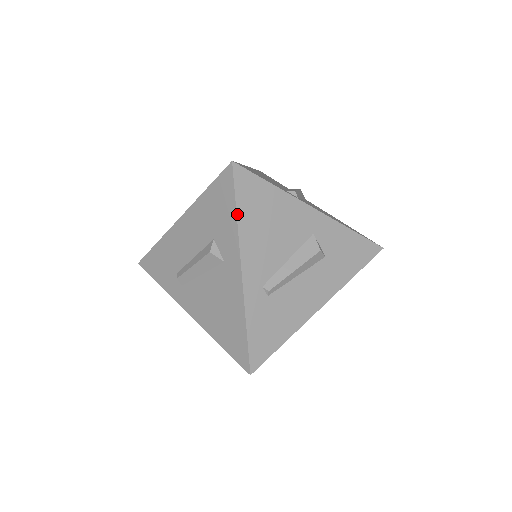
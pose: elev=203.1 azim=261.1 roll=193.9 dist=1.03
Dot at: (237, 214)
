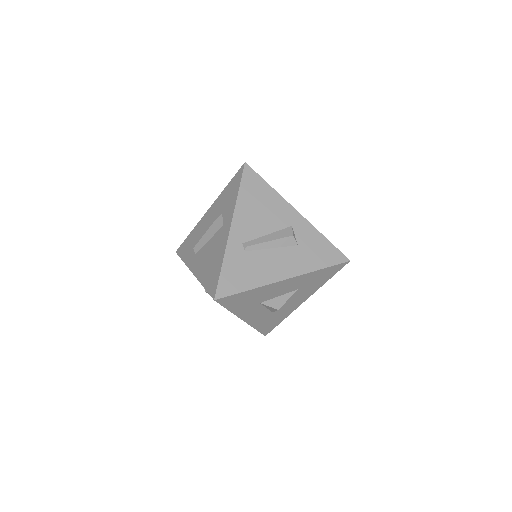
Dot at: (239, 192)
